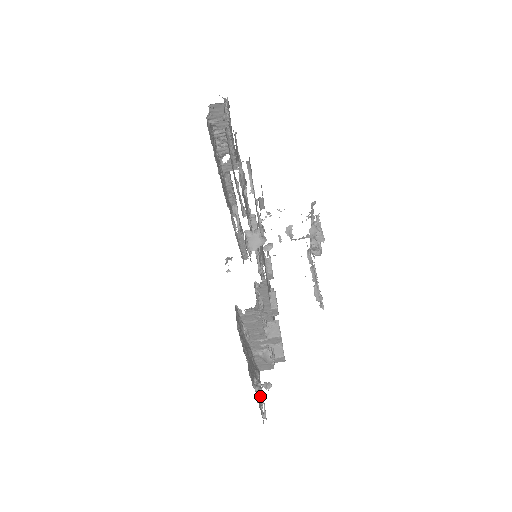
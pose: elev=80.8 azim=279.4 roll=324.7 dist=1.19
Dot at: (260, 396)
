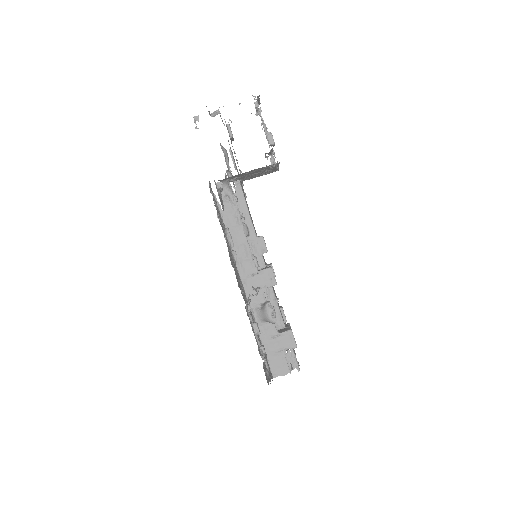
Dot at: (260, 346)
